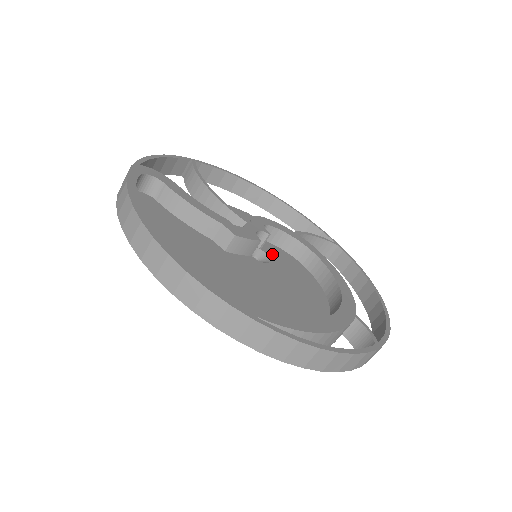
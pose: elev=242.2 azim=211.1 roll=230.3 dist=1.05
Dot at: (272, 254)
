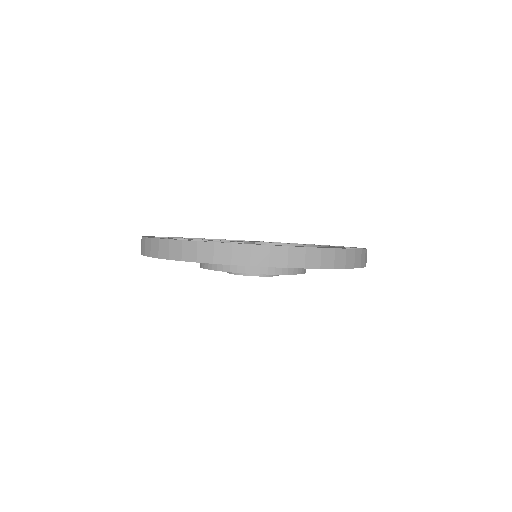
Dot at: occluded
